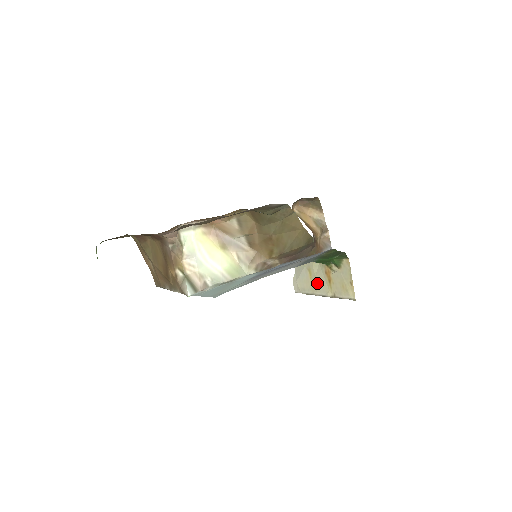
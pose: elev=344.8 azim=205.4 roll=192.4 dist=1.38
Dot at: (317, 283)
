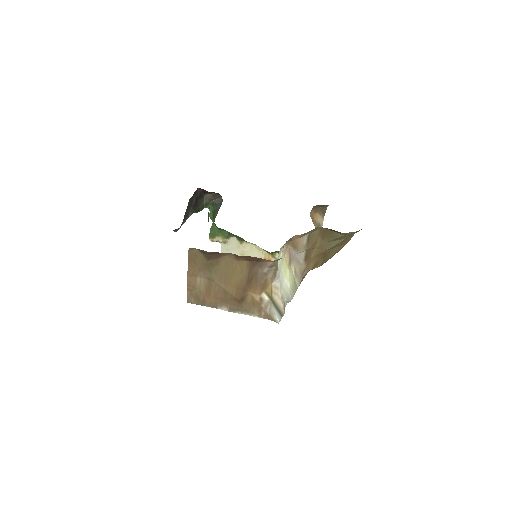
Dot at: occluded
